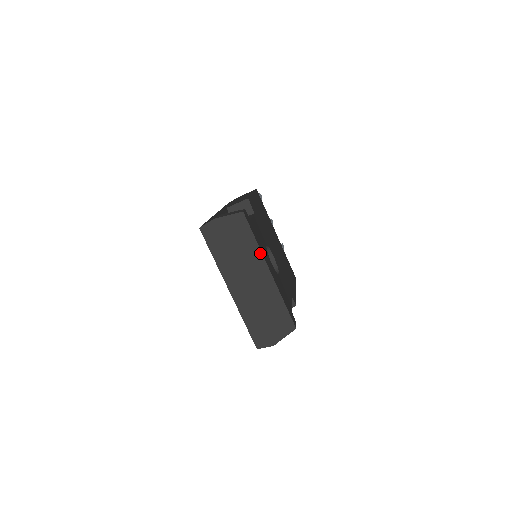
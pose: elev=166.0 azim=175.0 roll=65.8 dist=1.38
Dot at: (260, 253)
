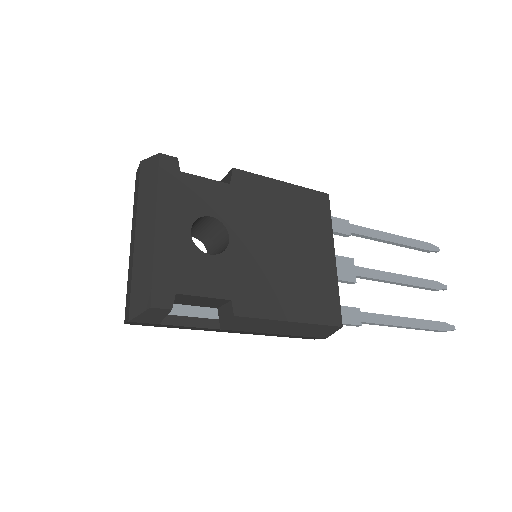
Dot at: (155, 201)
